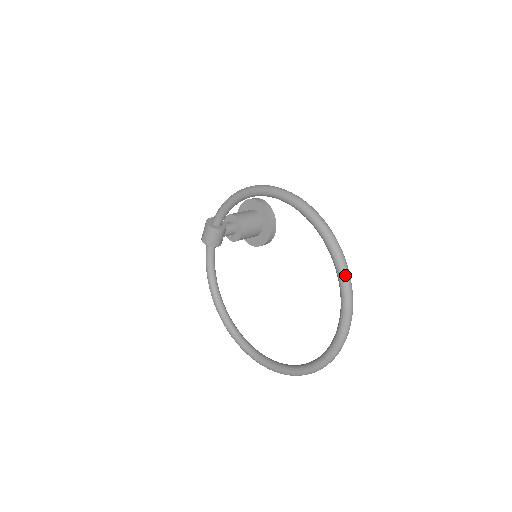
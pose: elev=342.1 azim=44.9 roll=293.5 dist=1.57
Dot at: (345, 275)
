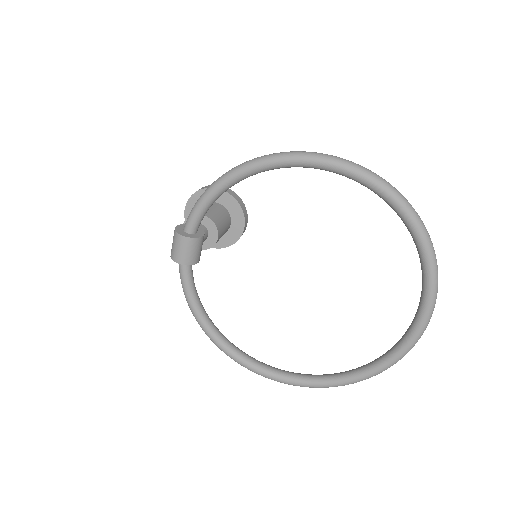
Dot at: (426, 234)
